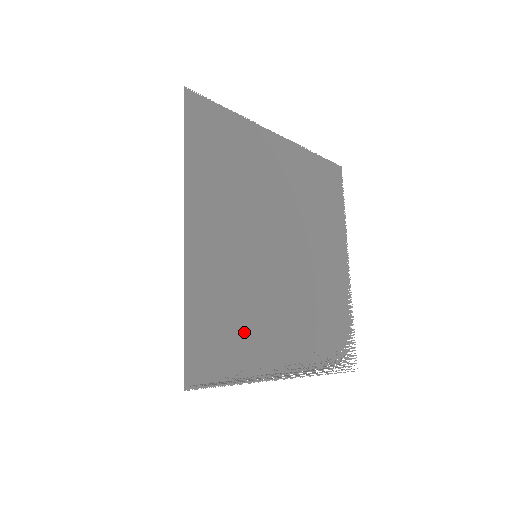
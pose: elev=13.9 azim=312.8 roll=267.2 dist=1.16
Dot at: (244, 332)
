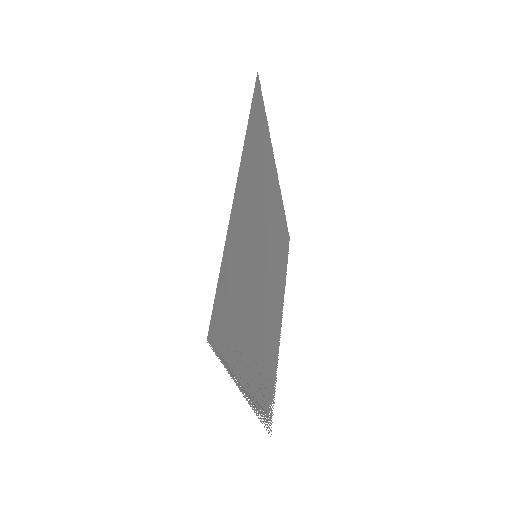
Dot at: (241, 321)
